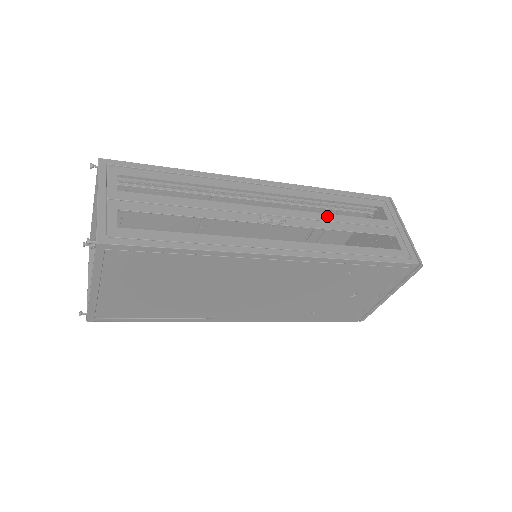
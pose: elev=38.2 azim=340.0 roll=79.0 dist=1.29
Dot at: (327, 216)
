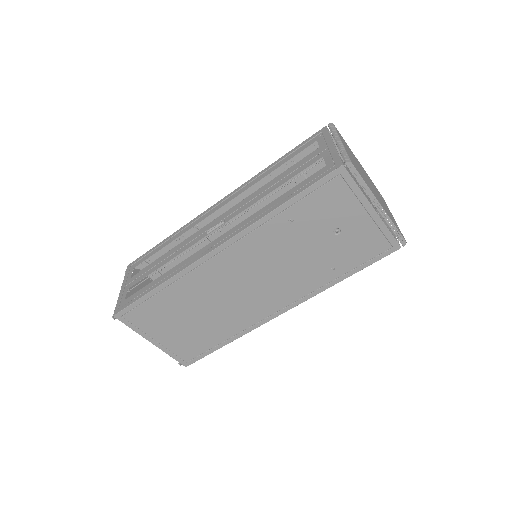
Dot at: (260, 191)
